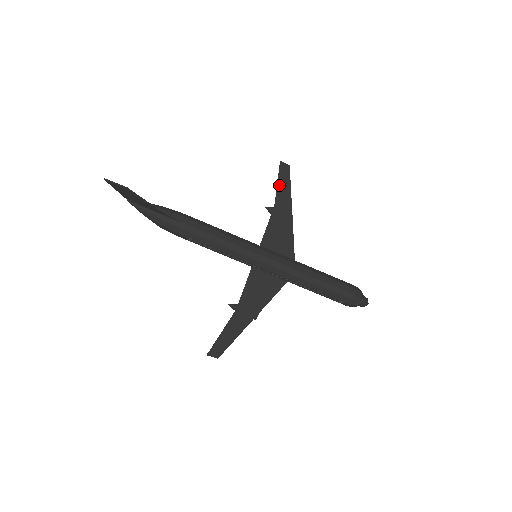
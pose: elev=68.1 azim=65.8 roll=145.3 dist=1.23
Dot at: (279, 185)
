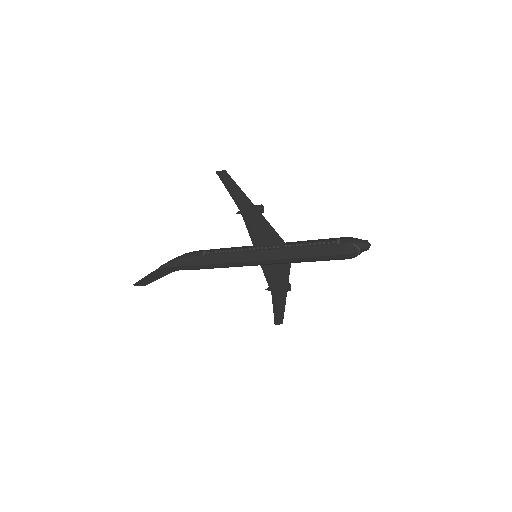
Dot at: (230, 193)
